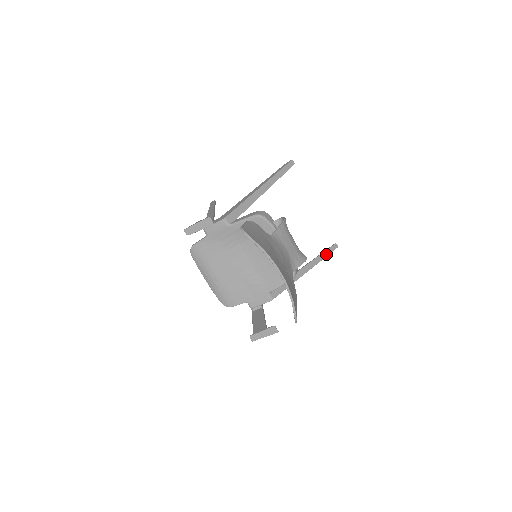
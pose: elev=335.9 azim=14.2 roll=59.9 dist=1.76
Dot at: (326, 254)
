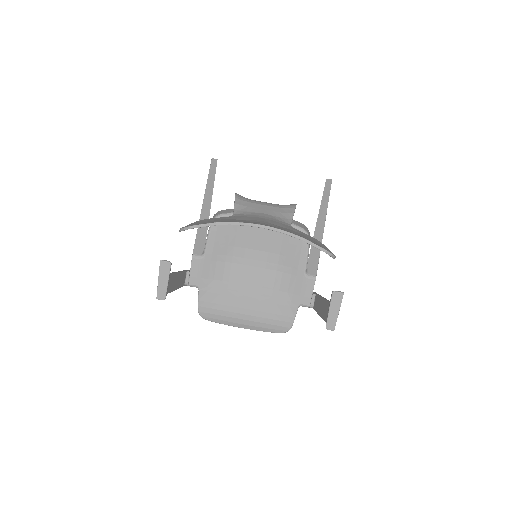
Dot at: (327, 195)
